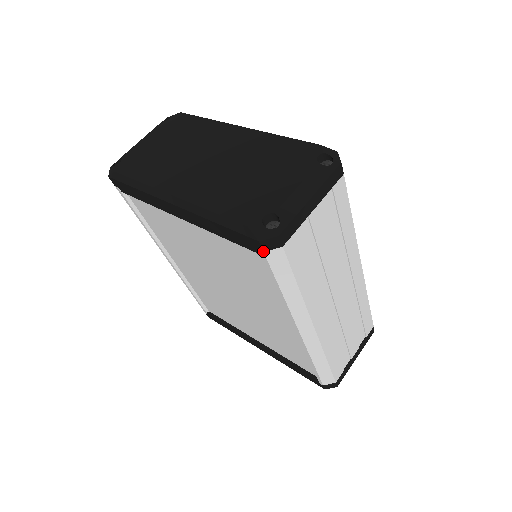
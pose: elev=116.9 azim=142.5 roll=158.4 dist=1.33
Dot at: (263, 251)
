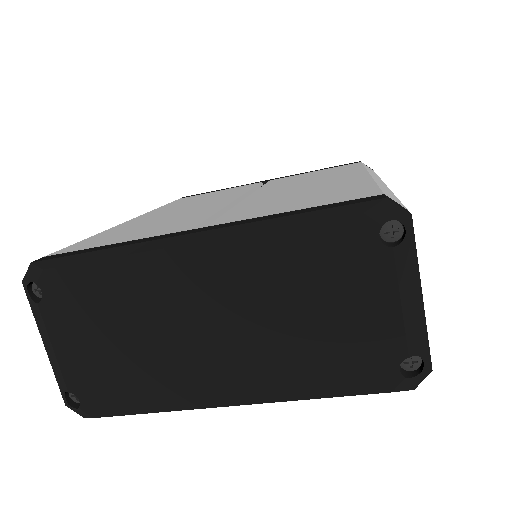
Dot at: occluded
